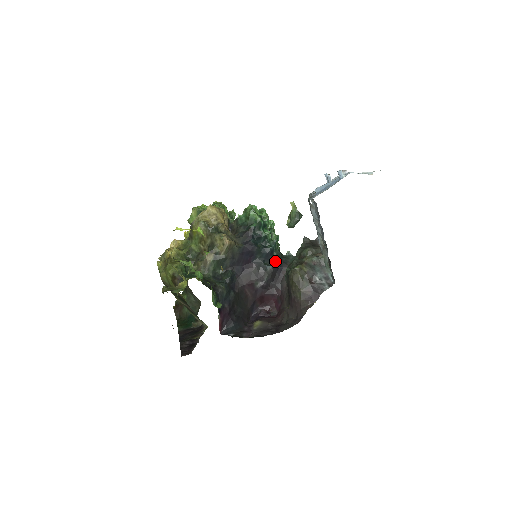
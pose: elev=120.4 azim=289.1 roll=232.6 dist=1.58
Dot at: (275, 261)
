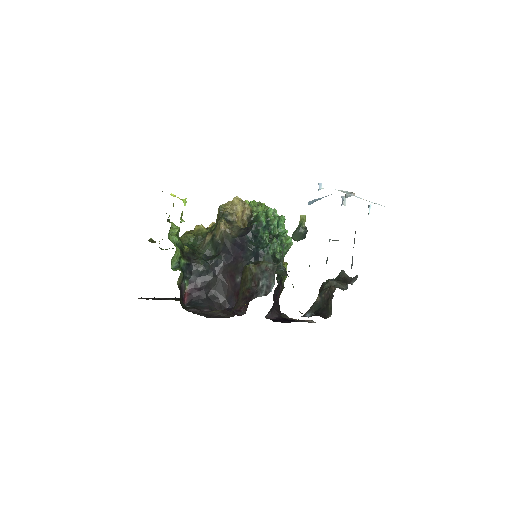
Dot at: occluded
